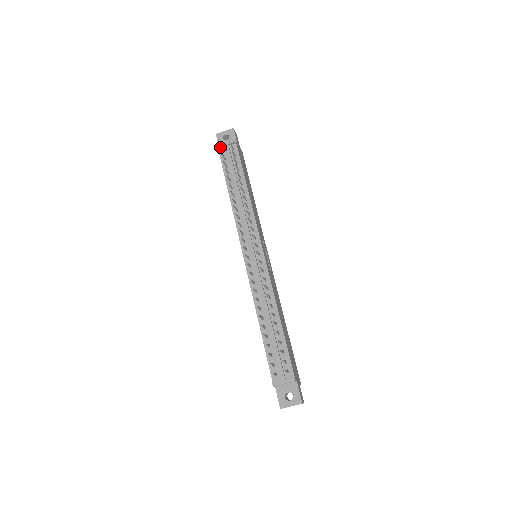
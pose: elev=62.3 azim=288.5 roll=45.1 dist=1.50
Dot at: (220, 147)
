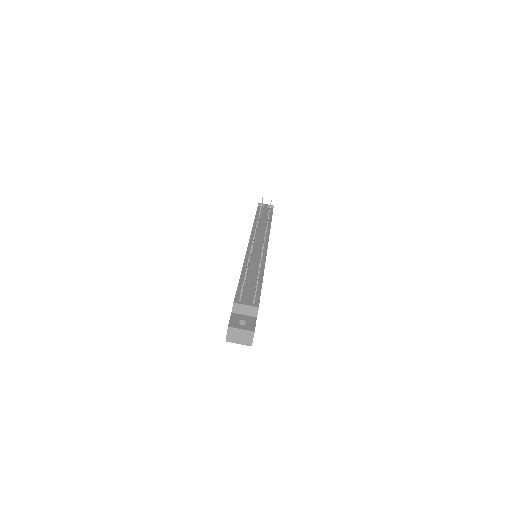
Dot at: occluded
